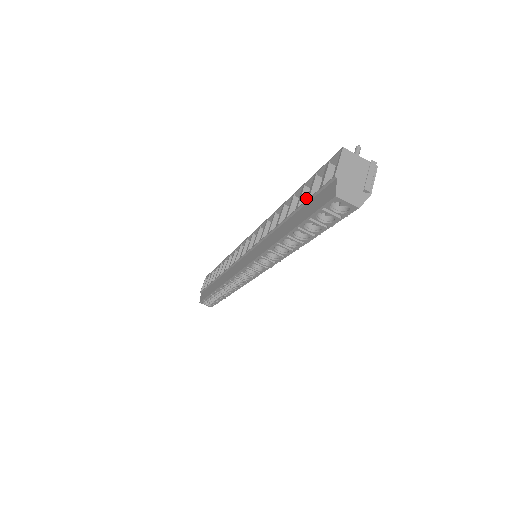
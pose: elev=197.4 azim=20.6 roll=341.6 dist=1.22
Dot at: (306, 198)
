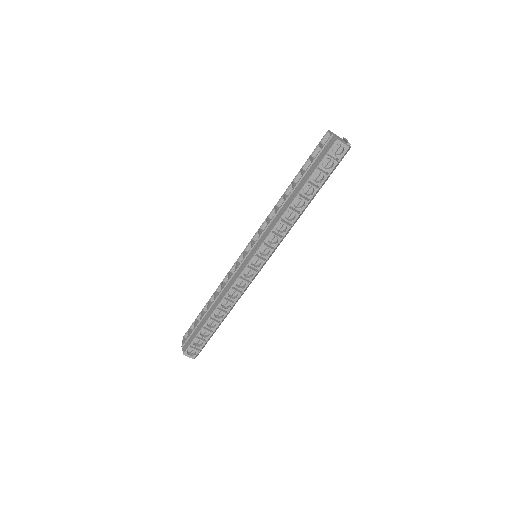
Dot at: occluded
